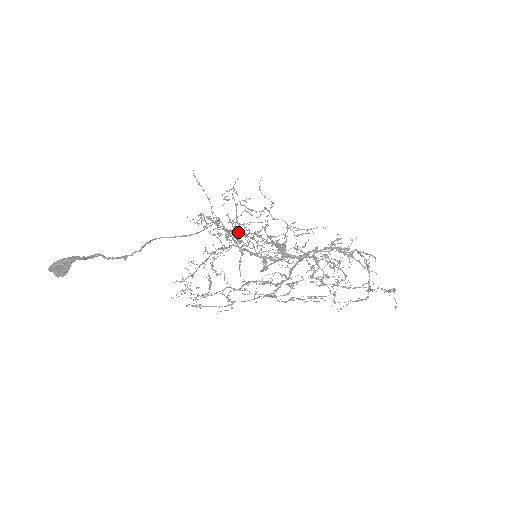
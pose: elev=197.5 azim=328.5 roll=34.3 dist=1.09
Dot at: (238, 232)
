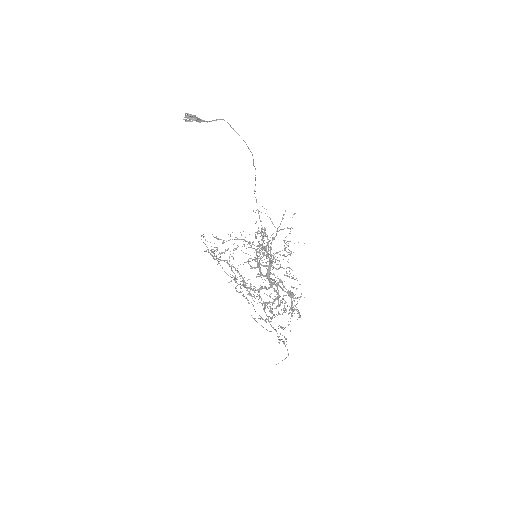
Dot at: (268, 261)
